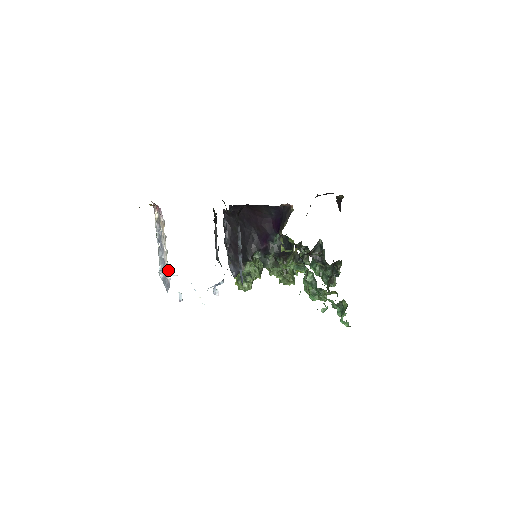
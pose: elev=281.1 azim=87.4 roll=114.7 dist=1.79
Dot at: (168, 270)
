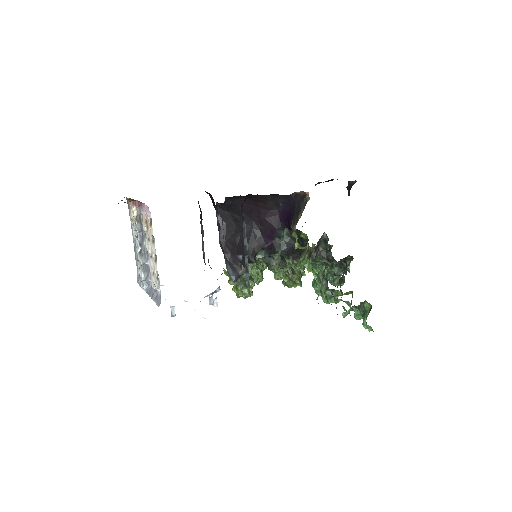
Dot at: (159, 280)
